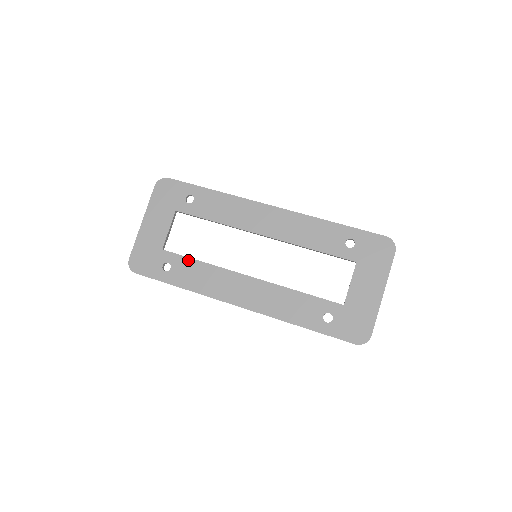
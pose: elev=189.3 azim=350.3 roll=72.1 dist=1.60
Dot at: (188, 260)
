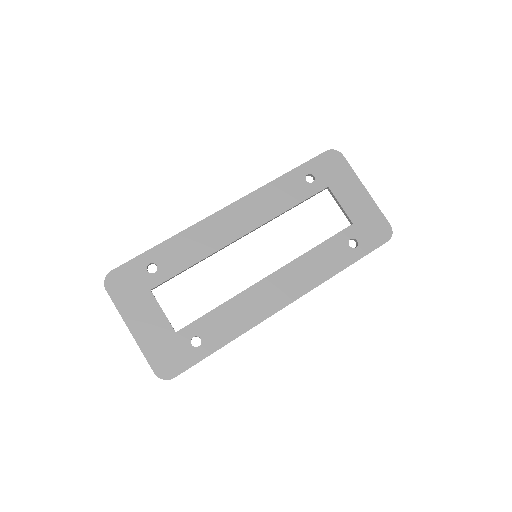
Dot at: (208, 316)
